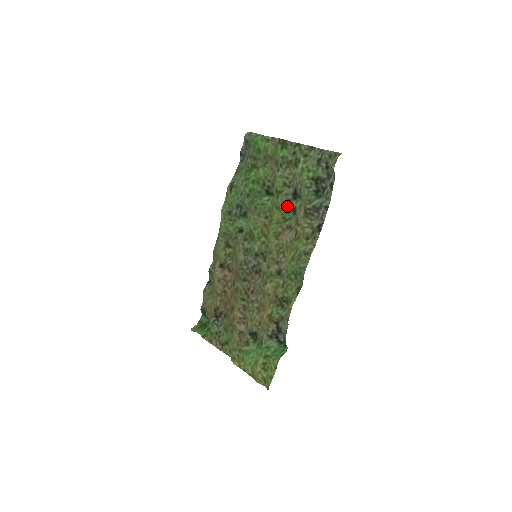
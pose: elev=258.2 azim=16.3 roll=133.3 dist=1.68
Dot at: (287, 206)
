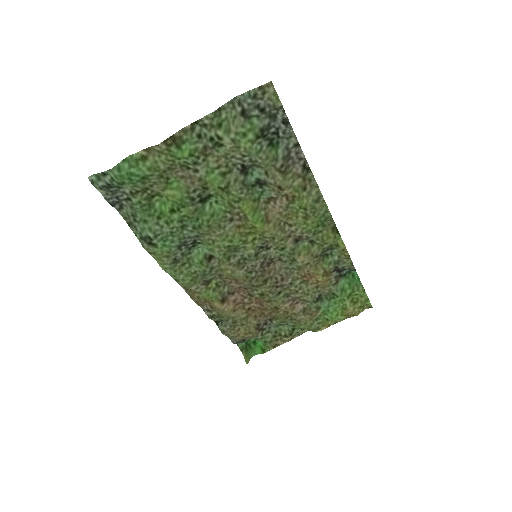
Dot at: (247, 188)
